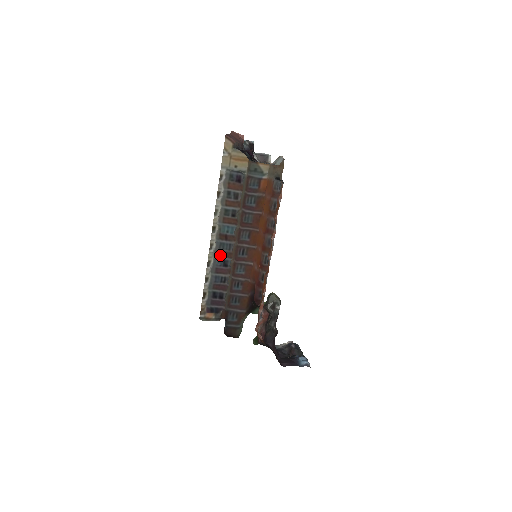
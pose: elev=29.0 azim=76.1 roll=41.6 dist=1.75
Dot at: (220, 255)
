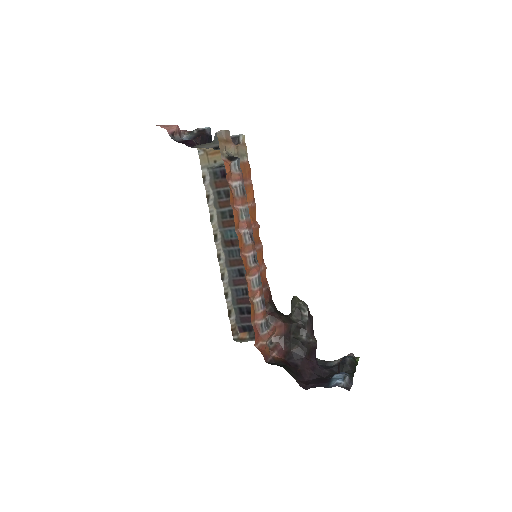
Dot at: (232, 264)
